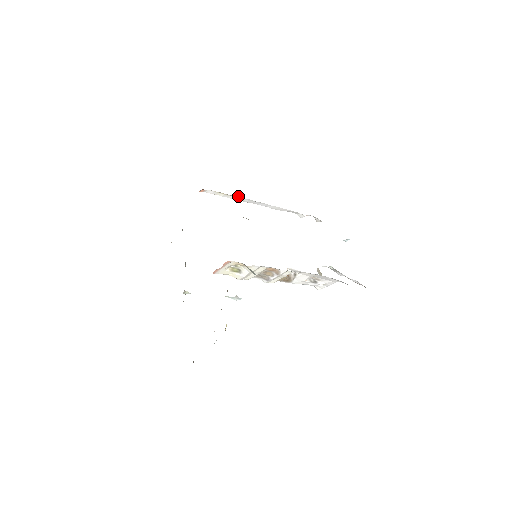
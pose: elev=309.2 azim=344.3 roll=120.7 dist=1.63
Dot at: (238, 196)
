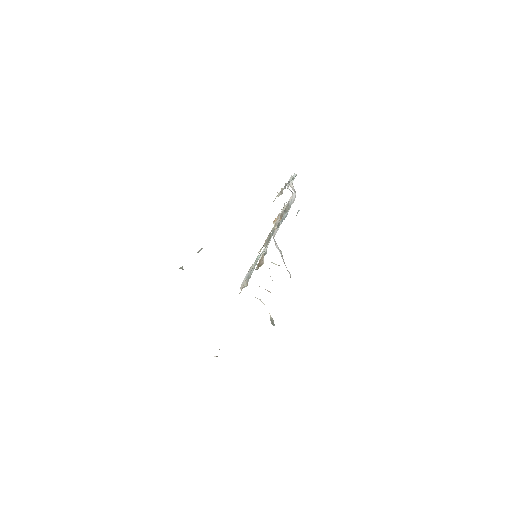
Dot at: occluded
